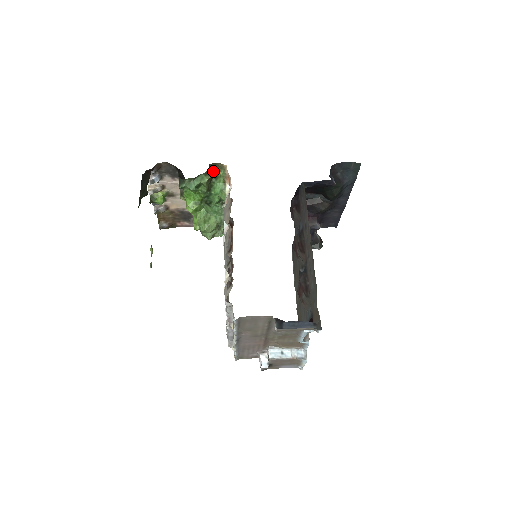
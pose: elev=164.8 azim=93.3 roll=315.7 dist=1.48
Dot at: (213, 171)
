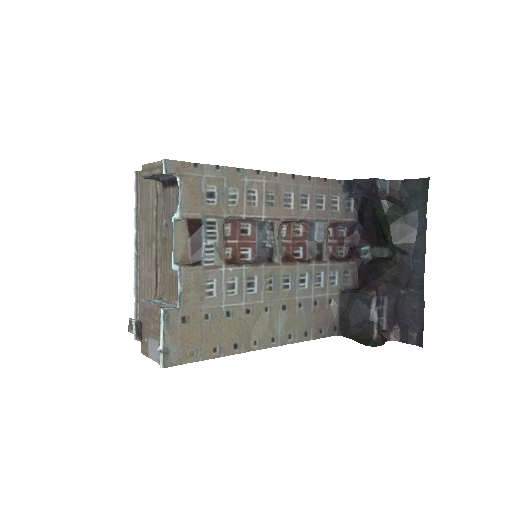
Dot at: occluded
